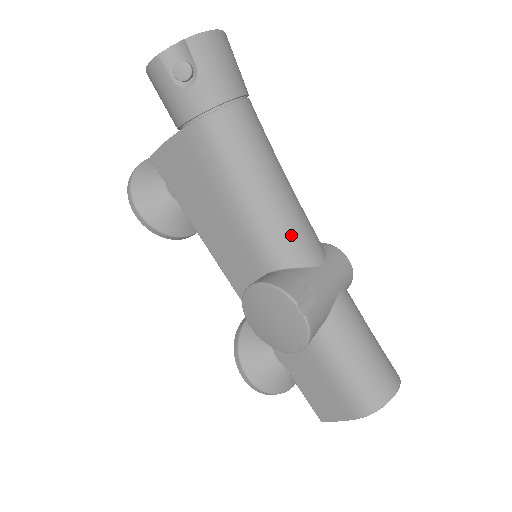
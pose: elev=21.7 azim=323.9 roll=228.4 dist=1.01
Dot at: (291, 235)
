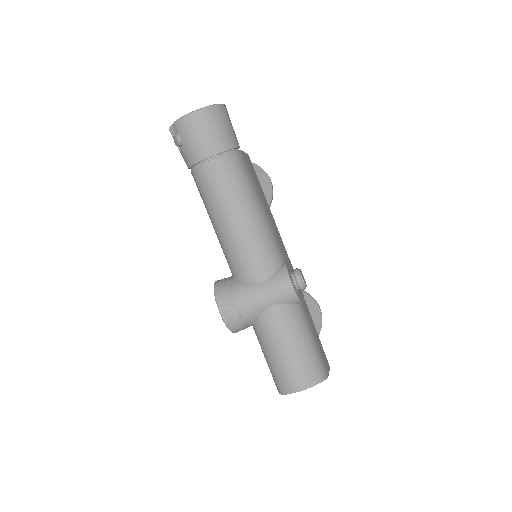
Dot at: (238, 257)
